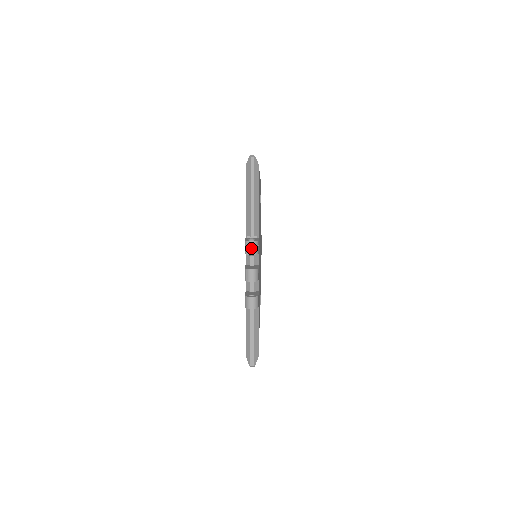
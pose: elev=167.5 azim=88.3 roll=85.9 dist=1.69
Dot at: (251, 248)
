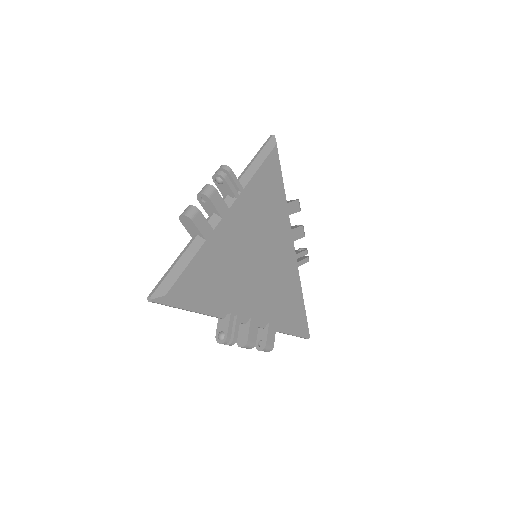
Dot at: occluded
